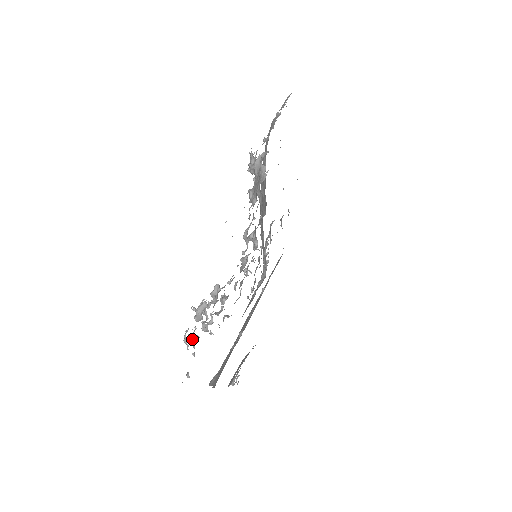
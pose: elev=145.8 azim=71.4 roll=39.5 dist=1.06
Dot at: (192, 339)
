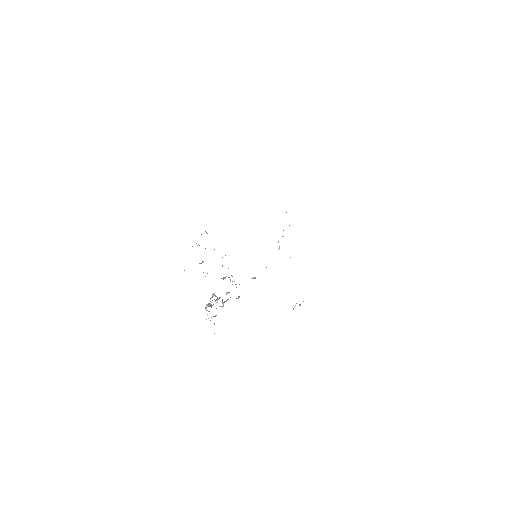
Dot at: occluded
